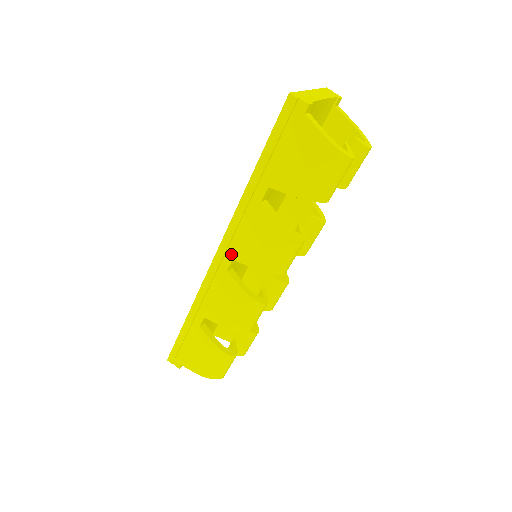
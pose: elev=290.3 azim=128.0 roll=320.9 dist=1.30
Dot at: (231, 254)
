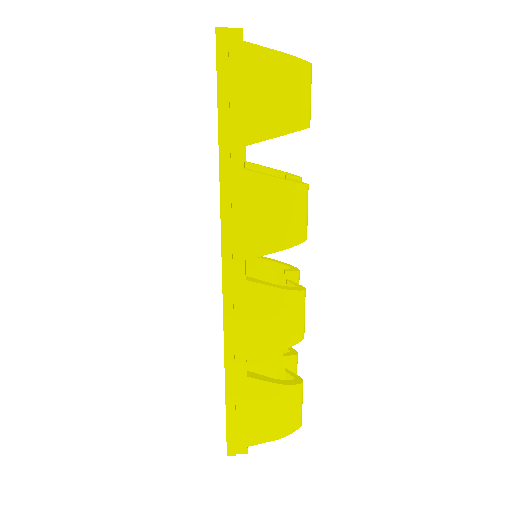
Dot at: (240, 255)
